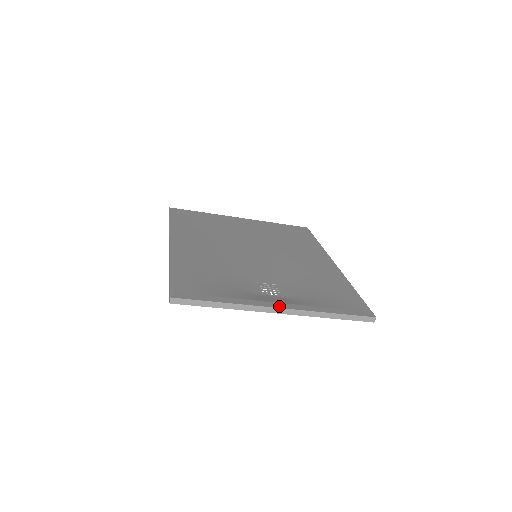
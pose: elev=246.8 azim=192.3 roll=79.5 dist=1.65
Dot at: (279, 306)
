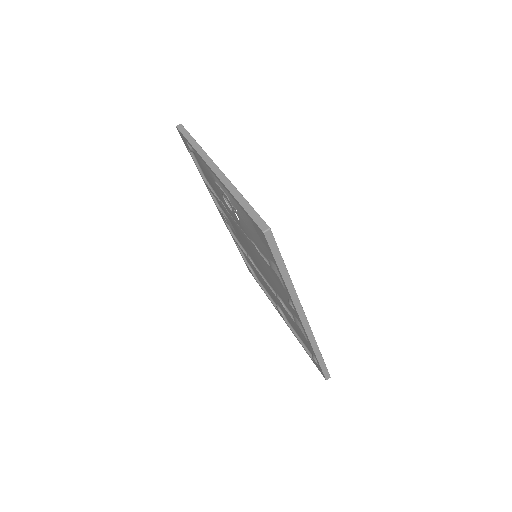
Dot at: occluded
